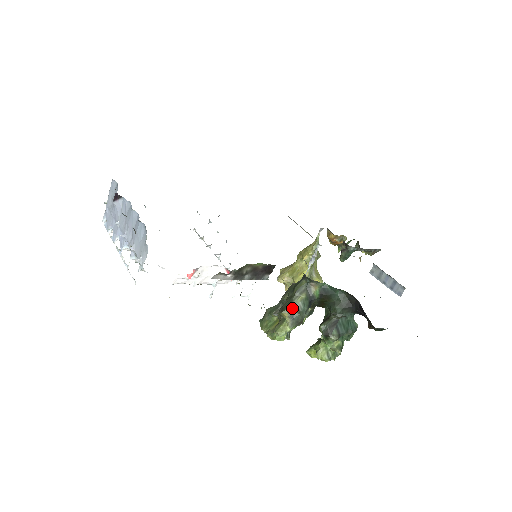
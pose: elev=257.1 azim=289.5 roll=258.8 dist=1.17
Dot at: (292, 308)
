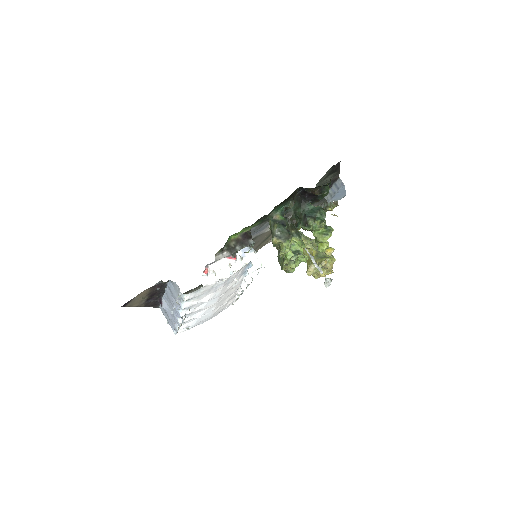
Dot at: (275, 234)
